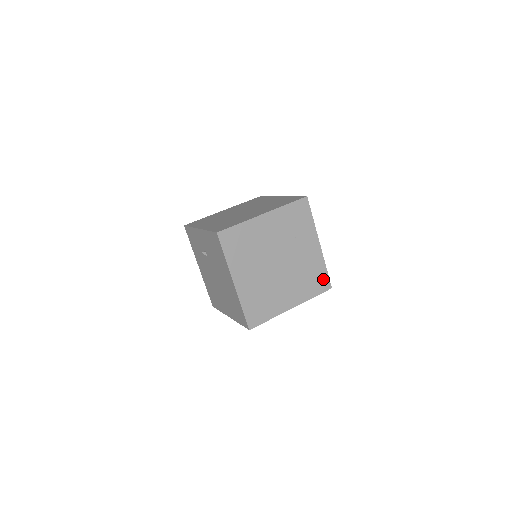
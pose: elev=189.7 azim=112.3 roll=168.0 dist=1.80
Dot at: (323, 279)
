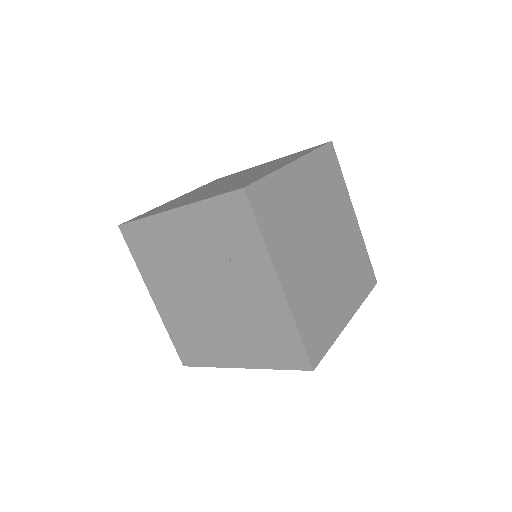
Dot at: (293, 348)
